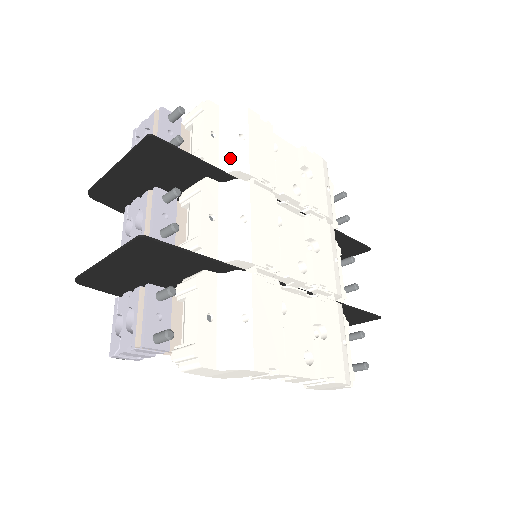
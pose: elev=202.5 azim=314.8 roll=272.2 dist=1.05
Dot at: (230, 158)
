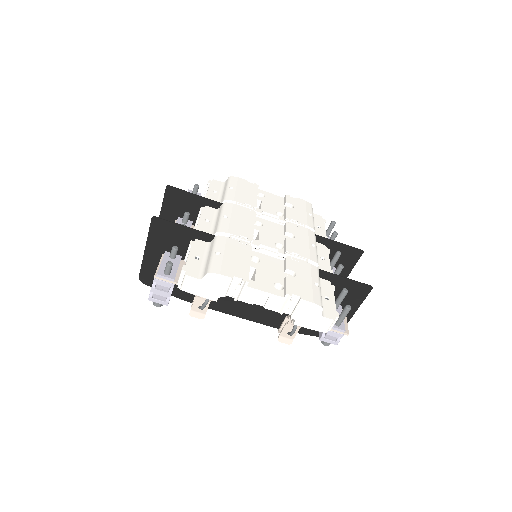
Dot at: (223, 197)
